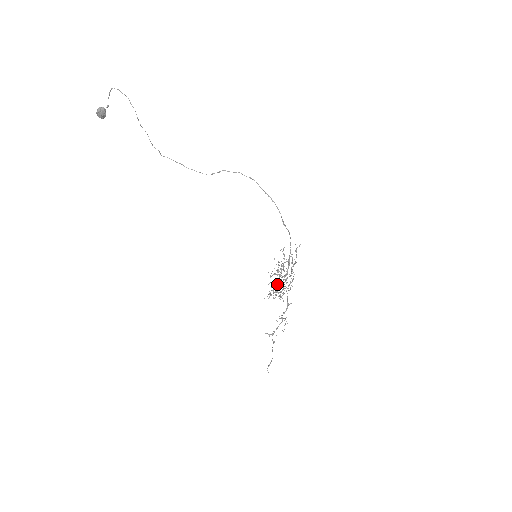
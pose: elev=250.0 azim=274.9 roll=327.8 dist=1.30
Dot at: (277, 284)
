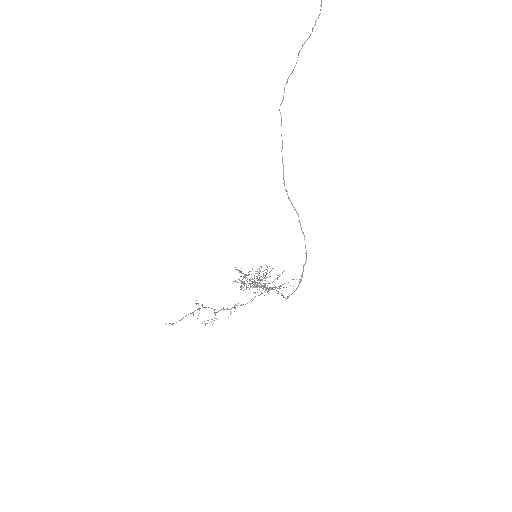
Dot at: (250, 279)
